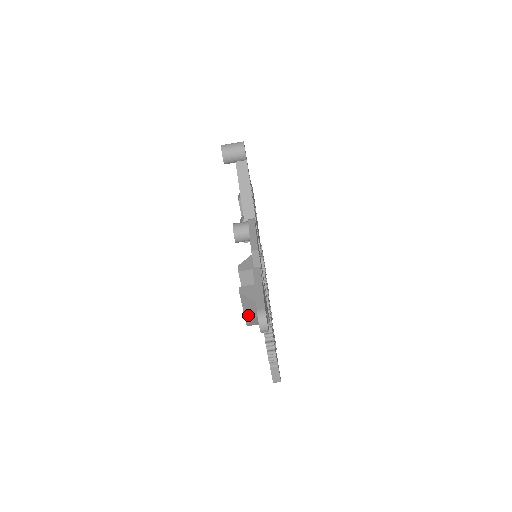
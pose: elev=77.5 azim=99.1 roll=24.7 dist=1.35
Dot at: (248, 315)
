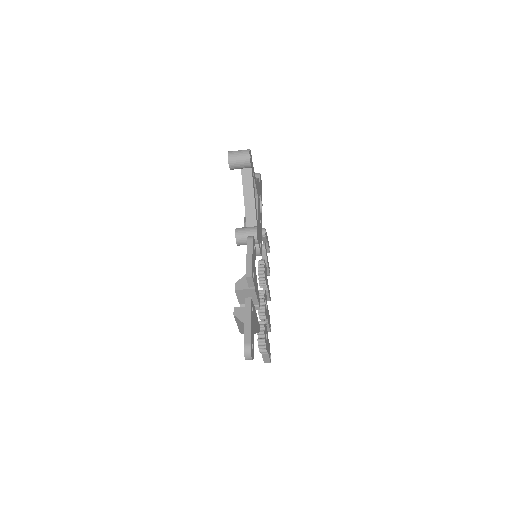
Dot at: (241, 329)
